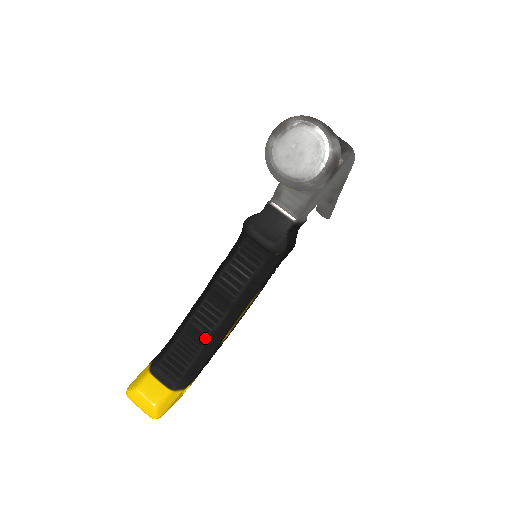
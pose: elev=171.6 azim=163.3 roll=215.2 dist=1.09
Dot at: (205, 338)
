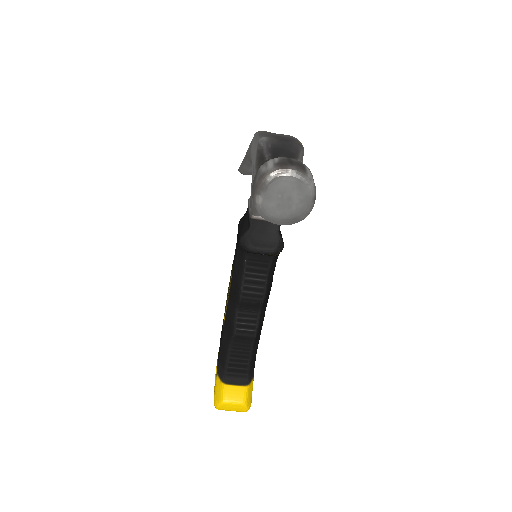
Dot at: (253, 338)
